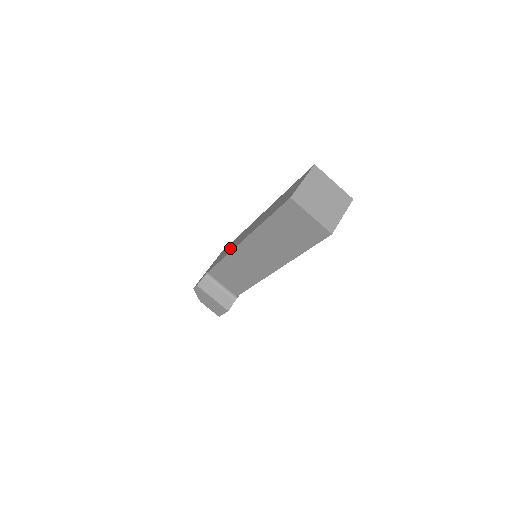
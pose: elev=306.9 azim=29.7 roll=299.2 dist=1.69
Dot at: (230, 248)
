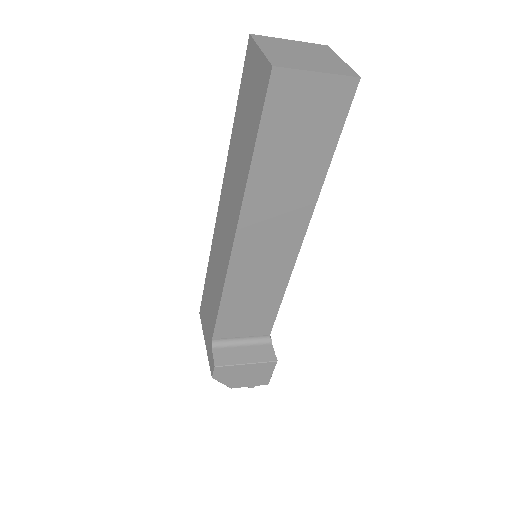
Dot at: (217, 277)
